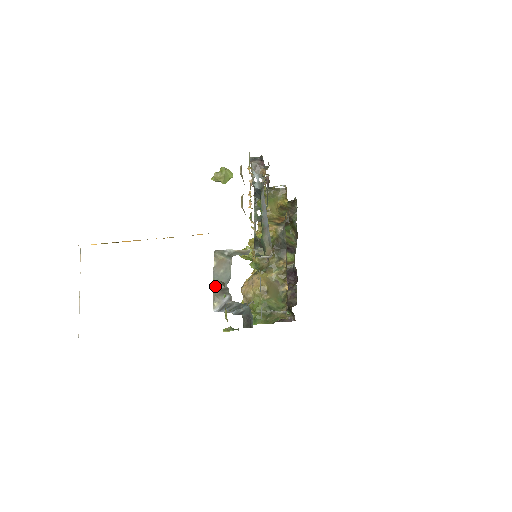
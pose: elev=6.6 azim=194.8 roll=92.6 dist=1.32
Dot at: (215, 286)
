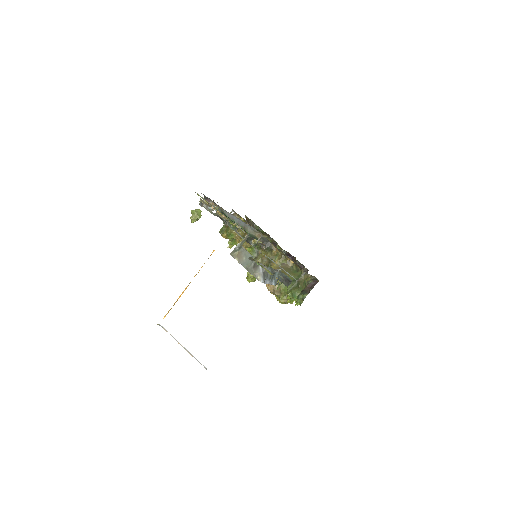
Dot at: (249, 269)
